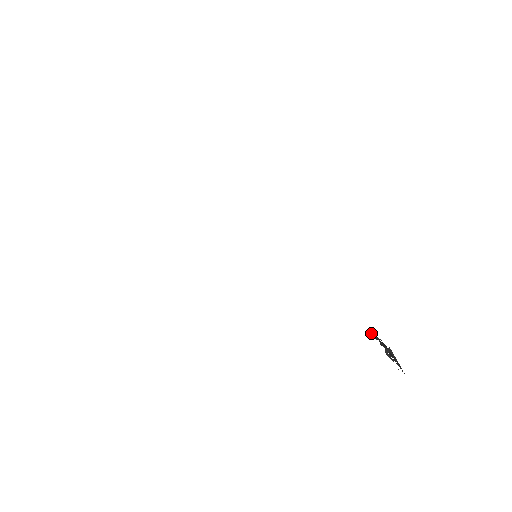
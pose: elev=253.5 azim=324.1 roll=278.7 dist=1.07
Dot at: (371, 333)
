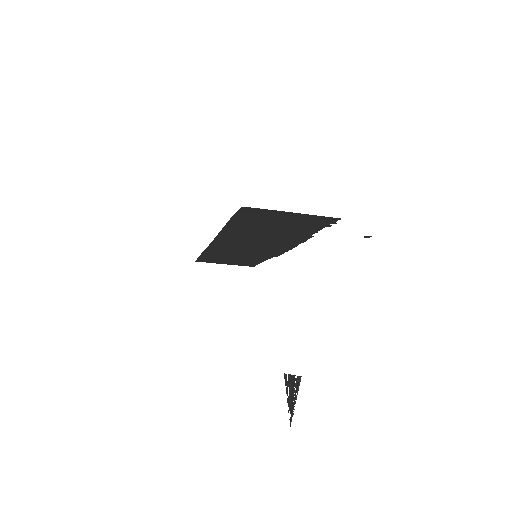
Dot at: (285, 377)
